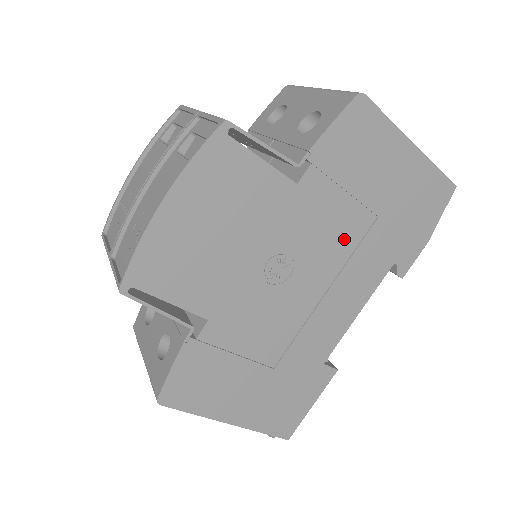
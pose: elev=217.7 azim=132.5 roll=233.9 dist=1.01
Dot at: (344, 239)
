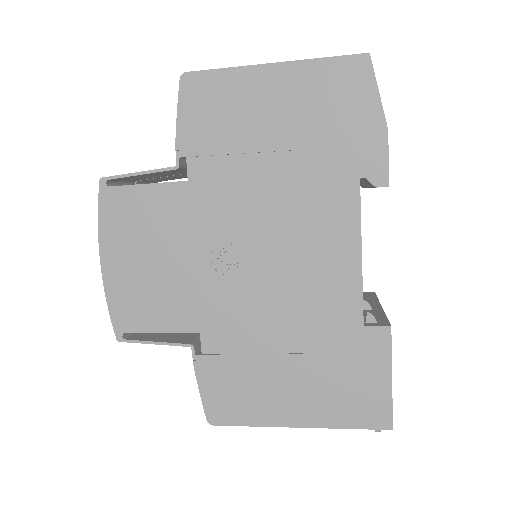
Dot at: (274, 194)
